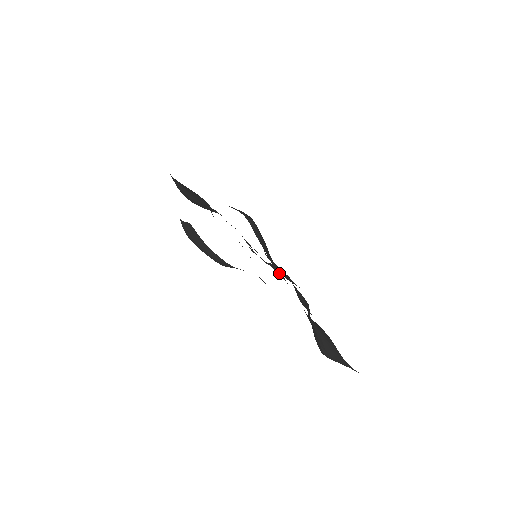
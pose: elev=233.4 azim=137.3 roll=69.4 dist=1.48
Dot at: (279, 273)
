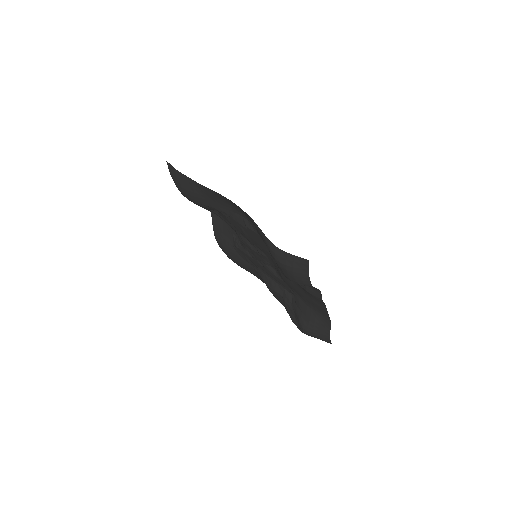
Dot at: (271, 269)
